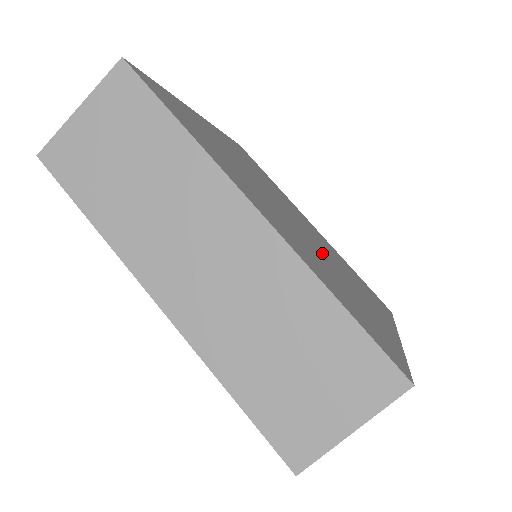
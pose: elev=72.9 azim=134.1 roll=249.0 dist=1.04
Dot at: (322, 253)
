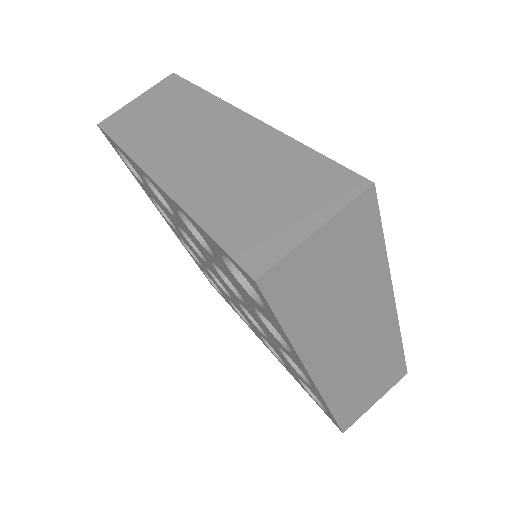
Dot at: occluded
